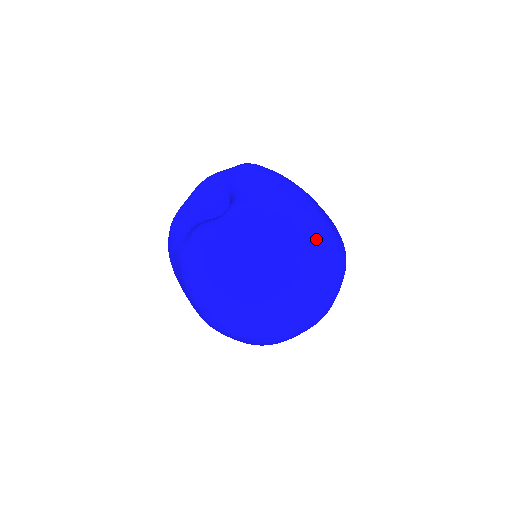
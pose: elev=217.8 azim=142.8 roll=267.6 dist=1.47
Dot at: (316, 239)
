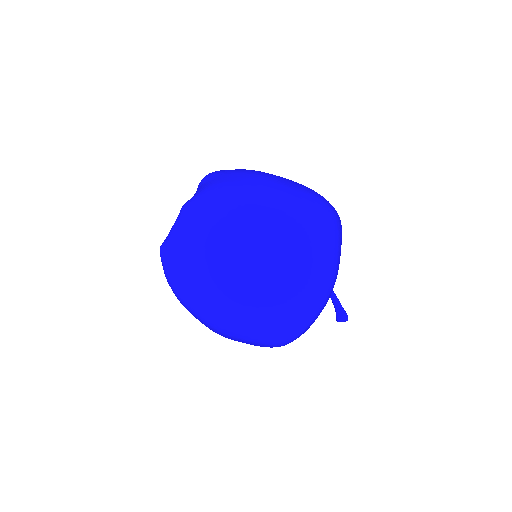
Dot at: (259, 208)
